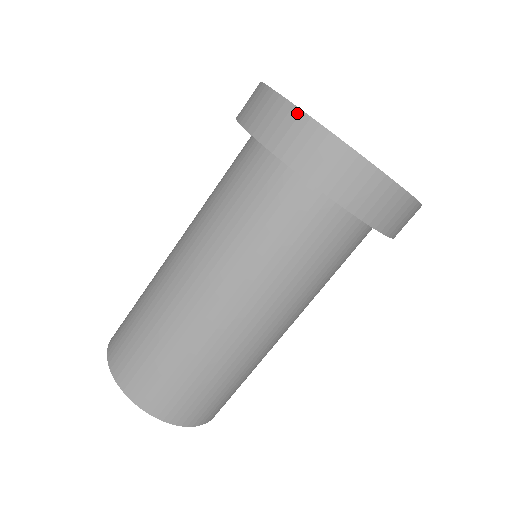
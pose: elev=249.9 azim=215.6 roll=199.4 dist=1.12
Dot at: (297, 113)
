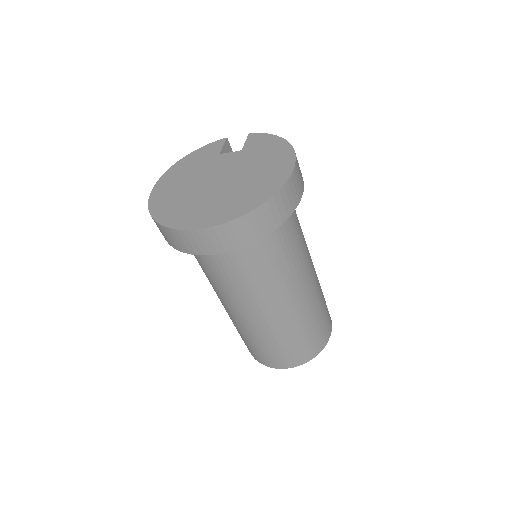
Dot at: (175, 232)
